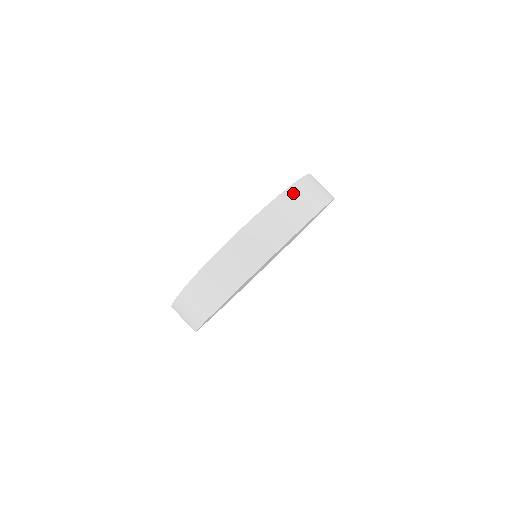
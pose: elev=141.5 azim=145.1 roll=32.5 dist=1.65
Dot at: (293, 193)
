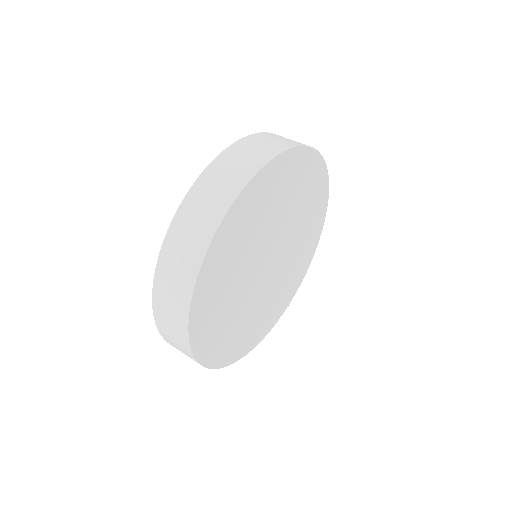
Dot at: (281, 136)
